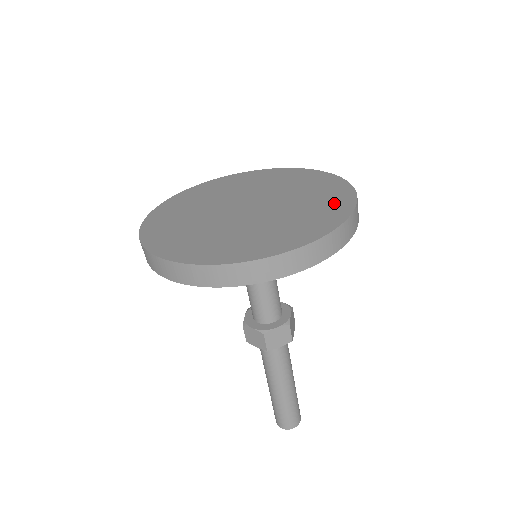
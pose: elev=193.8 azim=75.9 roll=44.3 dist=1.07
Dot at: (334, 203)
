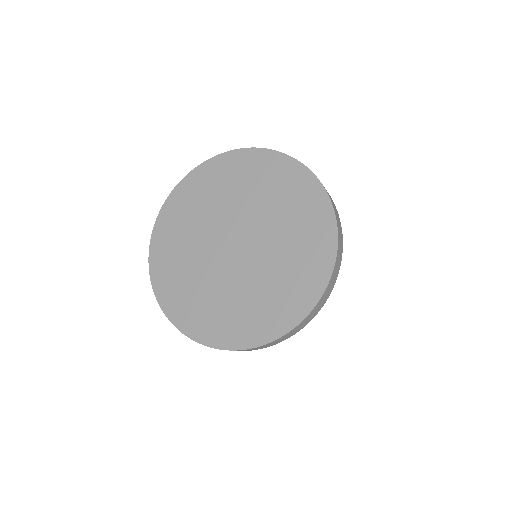
Dot at: (316, 250)
